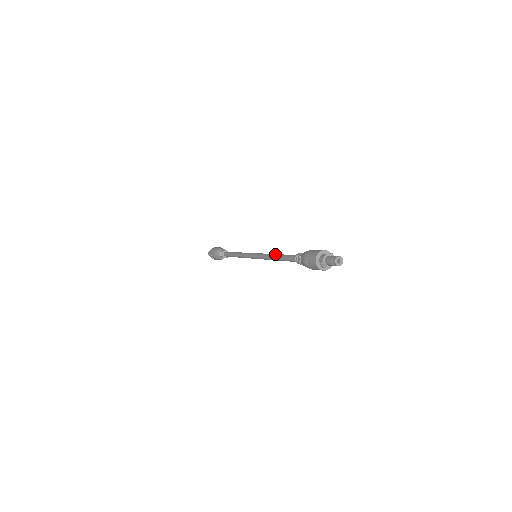
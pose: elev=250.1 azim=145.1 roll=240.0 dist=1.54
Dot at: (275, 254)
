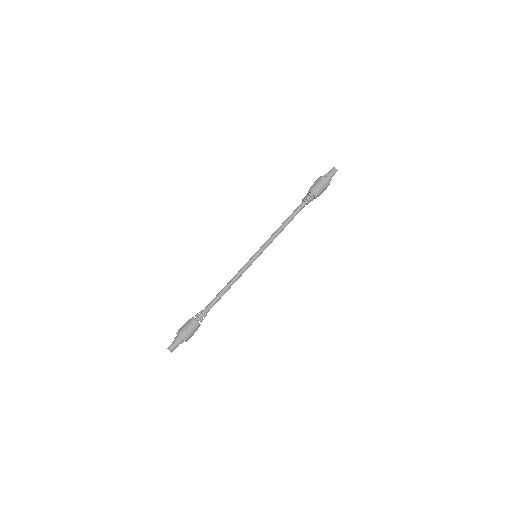
Dot at: (280, 226)
